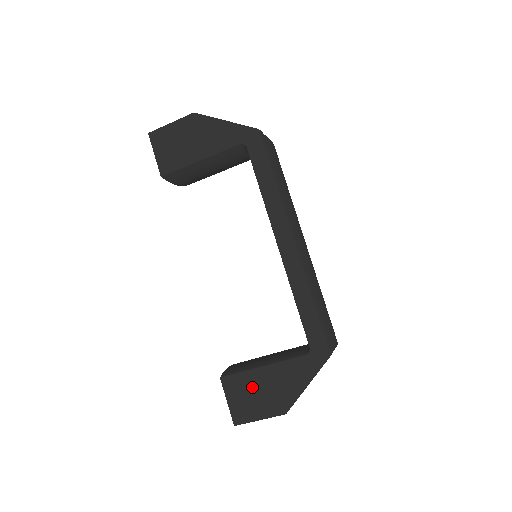
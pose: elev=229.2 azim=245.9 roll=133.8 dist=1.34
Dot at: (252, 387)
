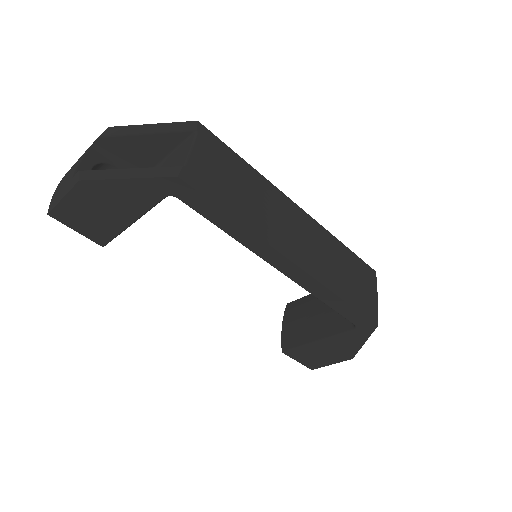
Dot at: (314, 352)
